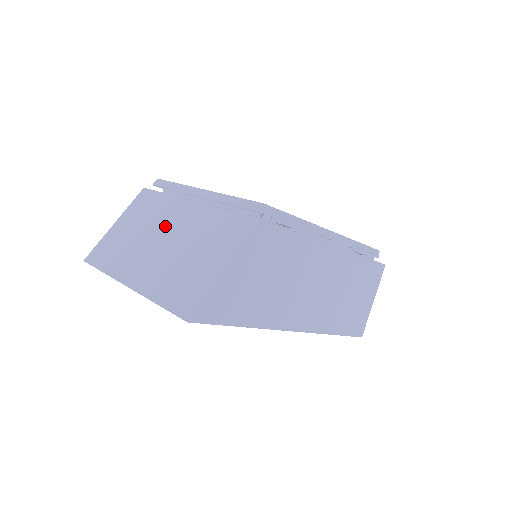
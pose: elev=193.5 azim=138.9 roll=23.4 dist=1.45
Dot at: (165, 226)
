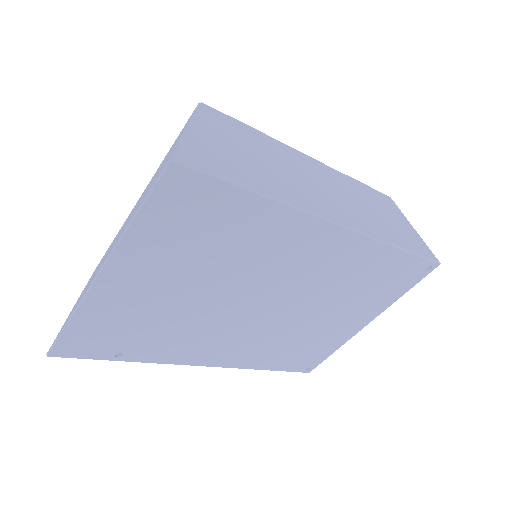
Dot at: (121, 229)
